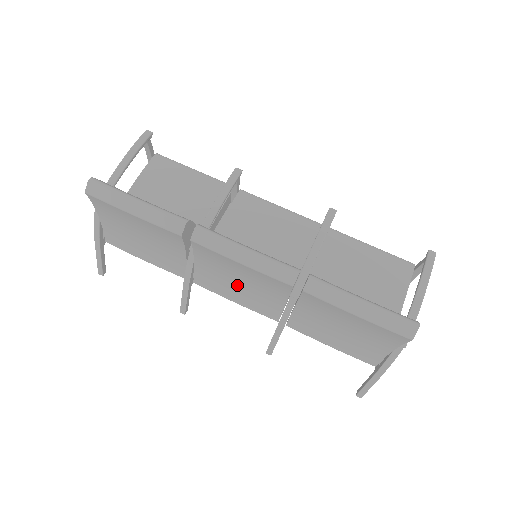
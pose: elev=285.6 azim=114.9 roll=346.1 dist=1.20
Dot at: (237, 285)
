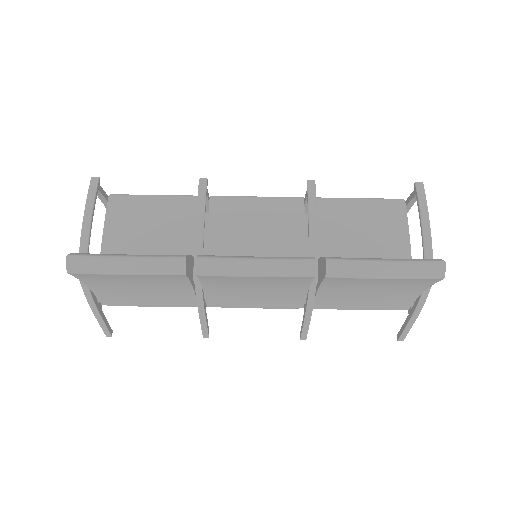
Dot at: (253, 294)
